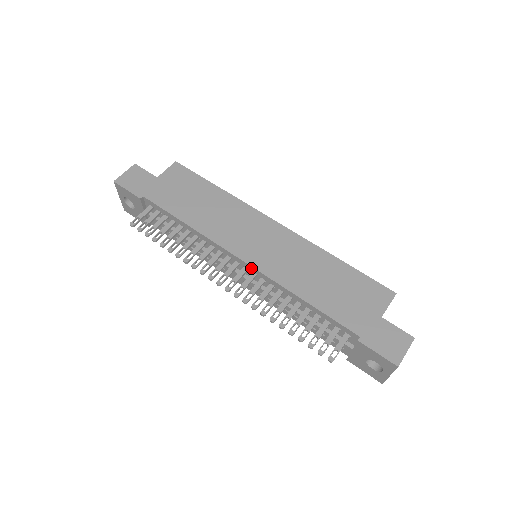
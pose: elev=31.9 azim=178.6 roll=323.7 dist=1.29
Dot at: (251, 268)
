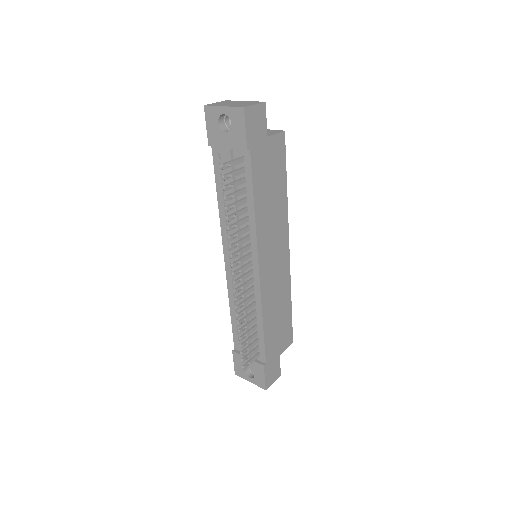
Dot at: (257, 278)
